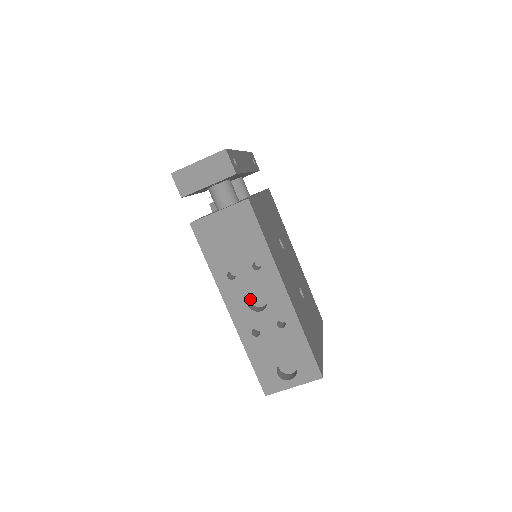
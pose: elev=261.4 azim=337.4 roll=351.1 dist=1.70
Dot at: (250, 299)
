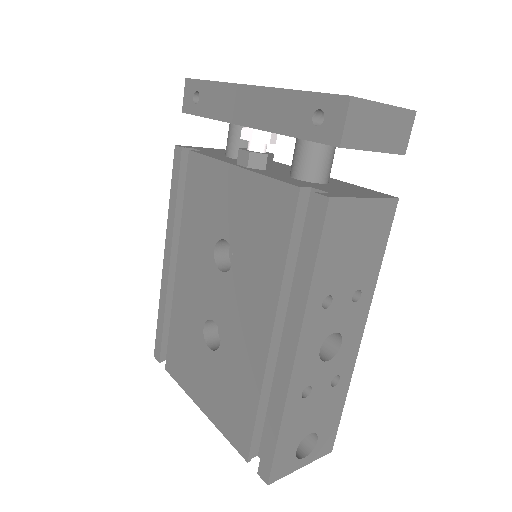
Dot at: occluded
